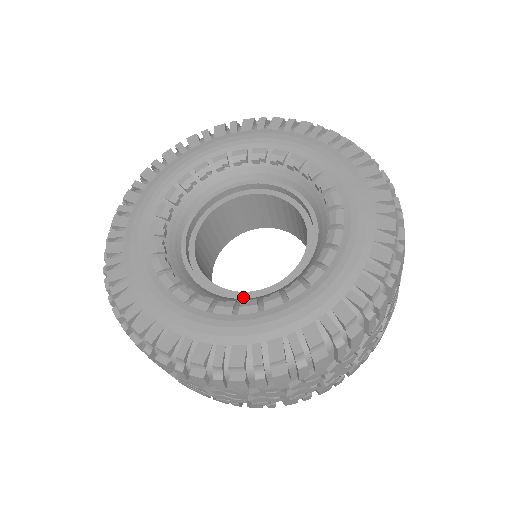
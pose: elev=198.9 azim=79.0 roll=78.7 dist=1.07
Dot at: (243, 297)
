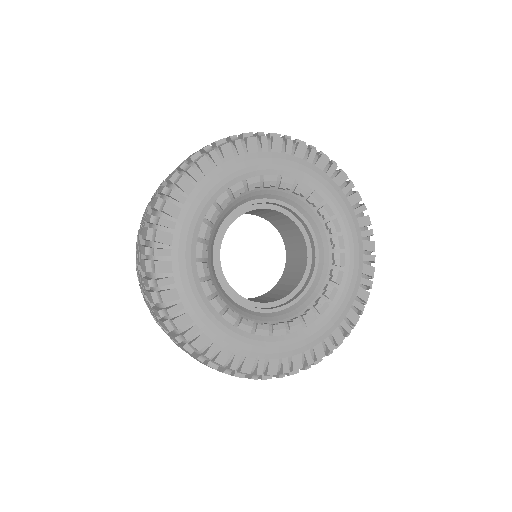
Dot at: (265, 312)
